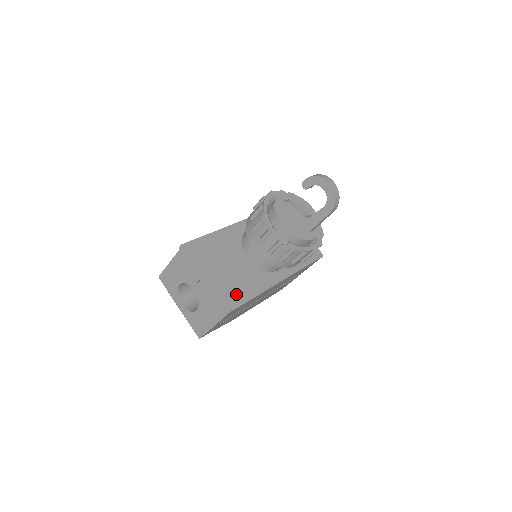
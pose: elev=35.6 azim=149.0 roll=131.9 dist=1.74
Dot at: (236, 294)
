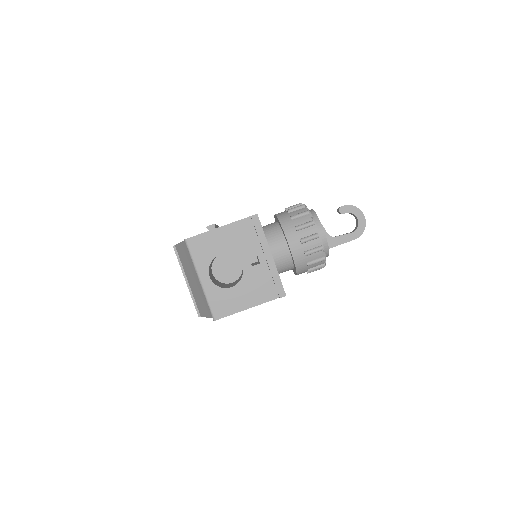
Dot at: occluded
